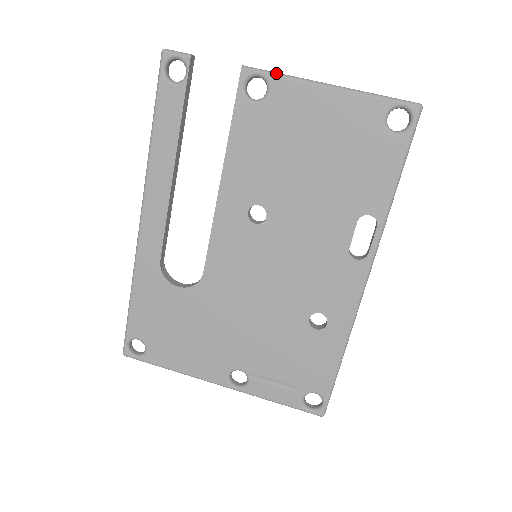
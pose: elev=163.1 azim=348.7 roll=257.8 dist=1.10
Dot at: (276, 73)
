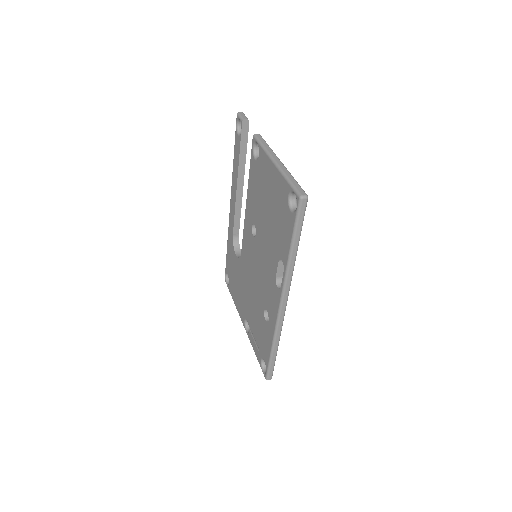
Dot at: (262, 144)
